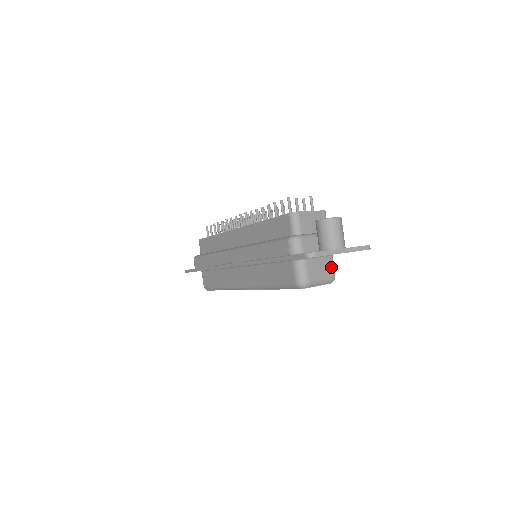
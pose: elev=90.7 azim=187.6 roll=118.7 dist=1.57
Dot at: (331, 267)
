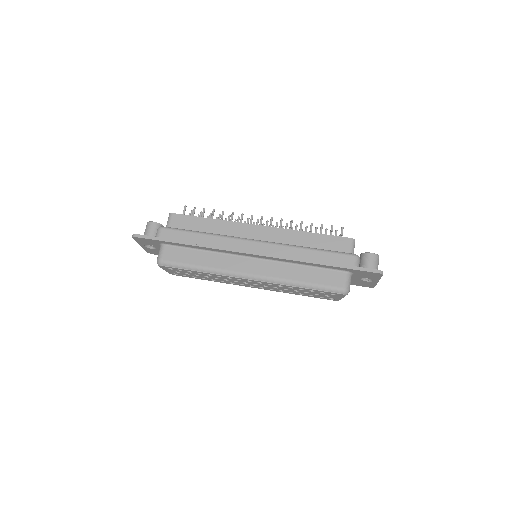
Dot at: occluded
